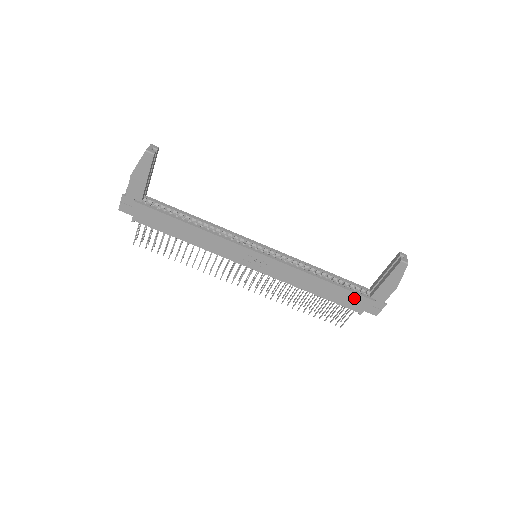
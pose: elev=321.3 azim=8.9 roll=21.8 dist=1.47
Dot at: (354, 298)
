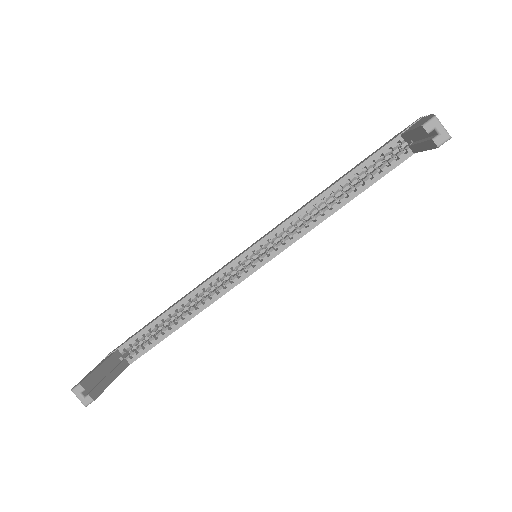
Dot at: occluded
